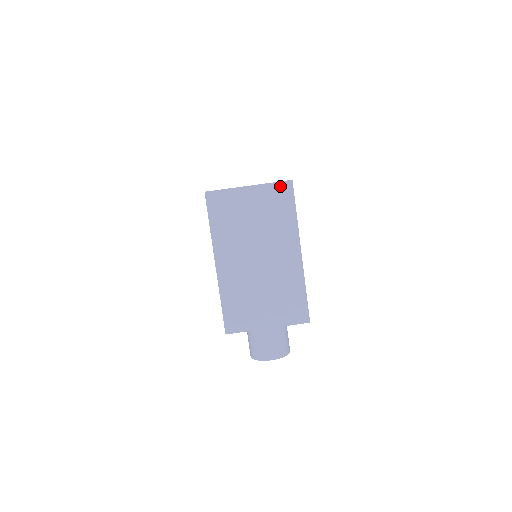
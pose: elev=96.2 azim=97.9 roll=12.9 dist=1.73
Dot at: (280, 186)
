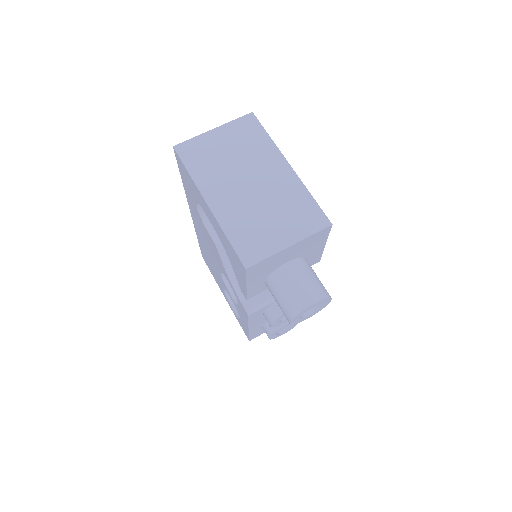
Dot at: (243, 120)
